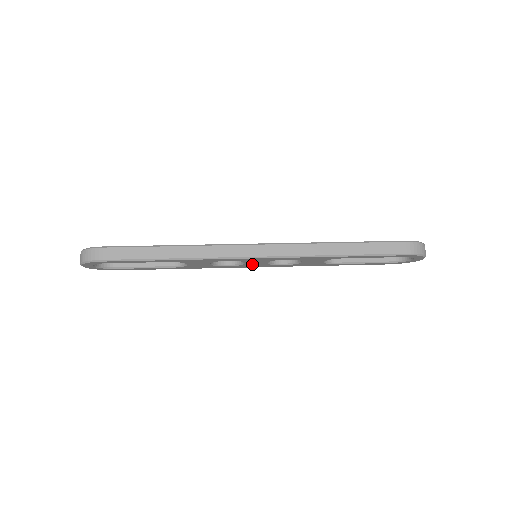
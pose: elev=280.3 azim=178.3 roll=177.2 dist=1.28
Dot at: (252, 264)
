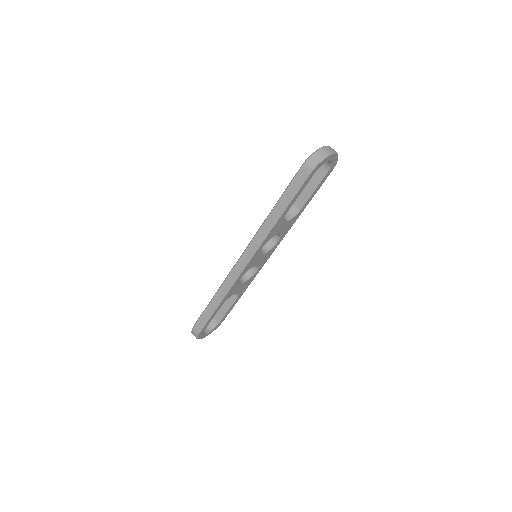
Dot at: (261, 260)
